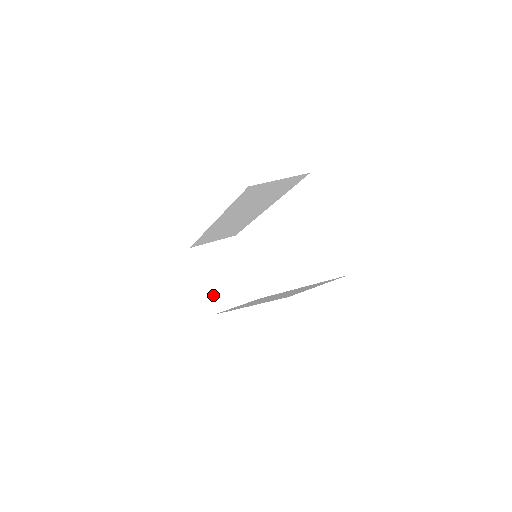
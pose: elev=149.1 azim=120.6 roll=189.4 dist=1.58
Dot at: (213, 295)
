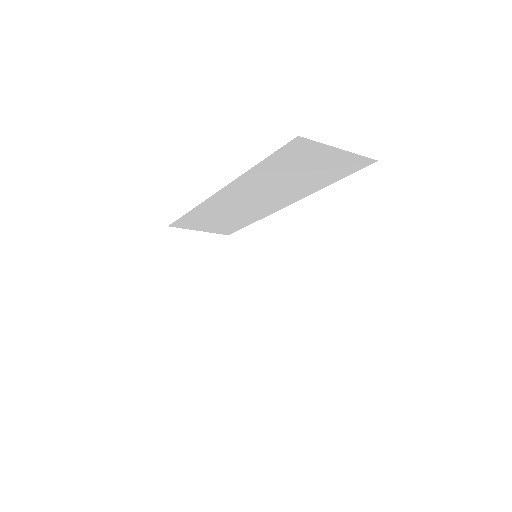
Dot at: (175, 295)
